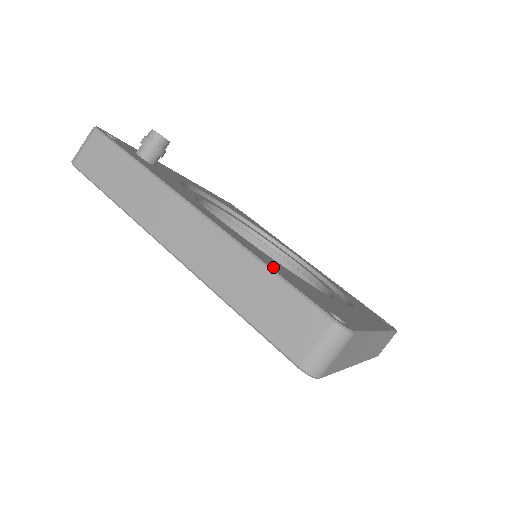
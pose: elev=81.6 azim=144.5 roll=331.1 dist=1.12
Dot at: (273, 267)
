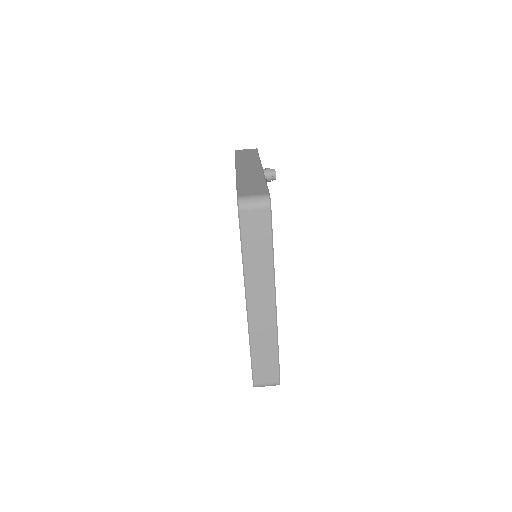
Dot at: occluded
